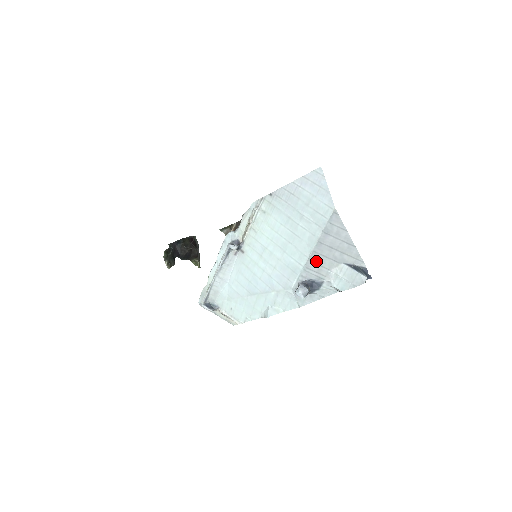
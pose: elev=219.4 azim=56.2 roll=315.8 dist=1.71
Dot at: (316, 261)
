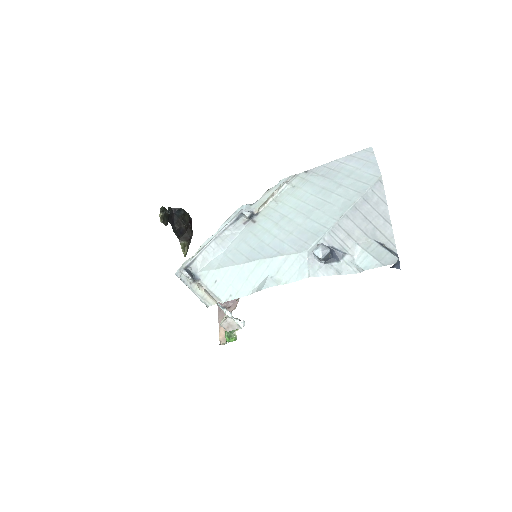
Dot at: (345, 227)
